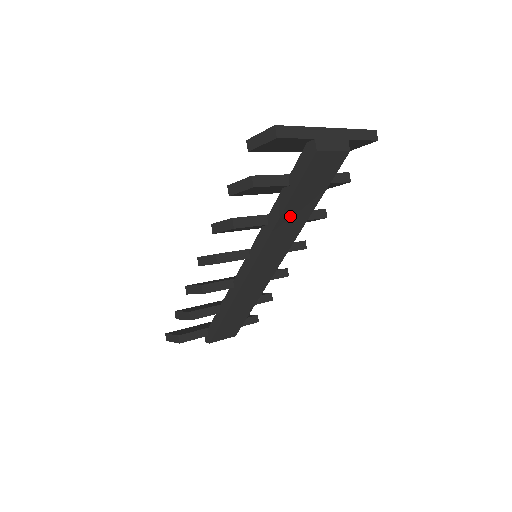
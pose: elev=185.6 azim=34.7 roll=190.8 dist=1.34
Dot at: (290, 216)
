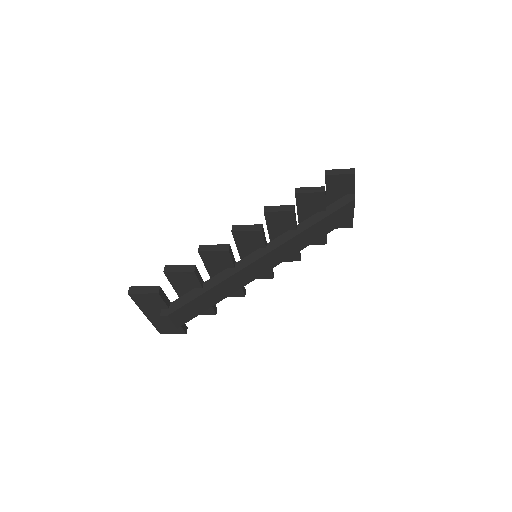
Dot at: (311, 232)
